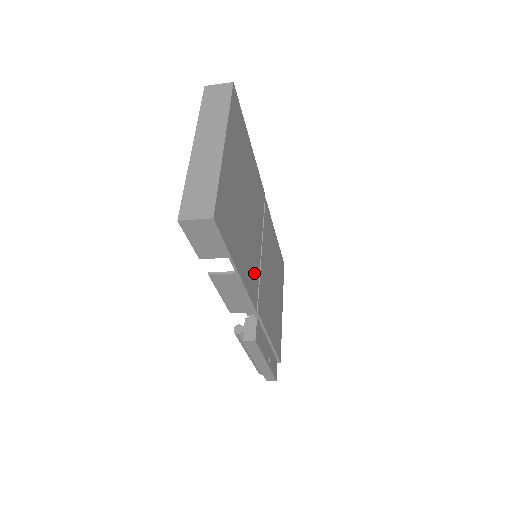
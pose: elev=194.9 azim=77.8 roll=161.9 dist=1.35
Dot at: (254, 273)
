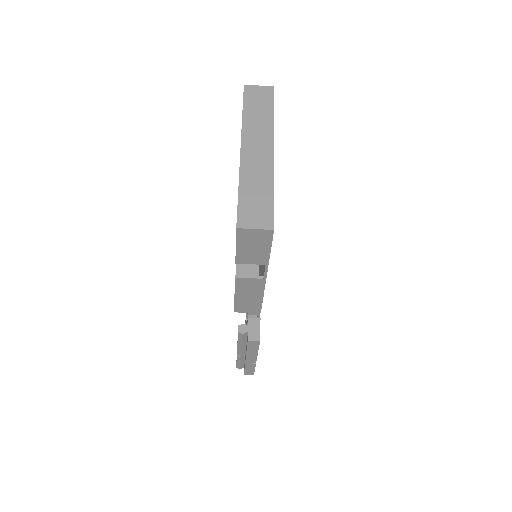
Dot at: occluded
